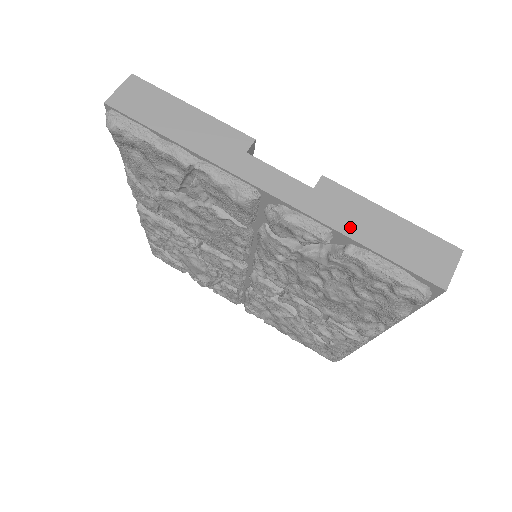
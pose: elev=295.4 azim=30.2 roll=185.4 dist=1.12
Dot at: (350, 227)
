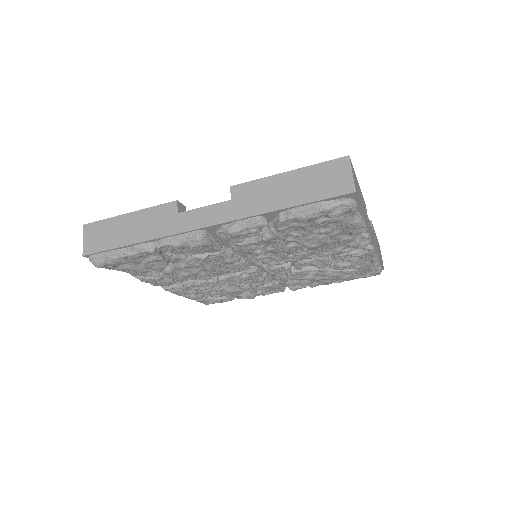
Dot at: (269, 204)
